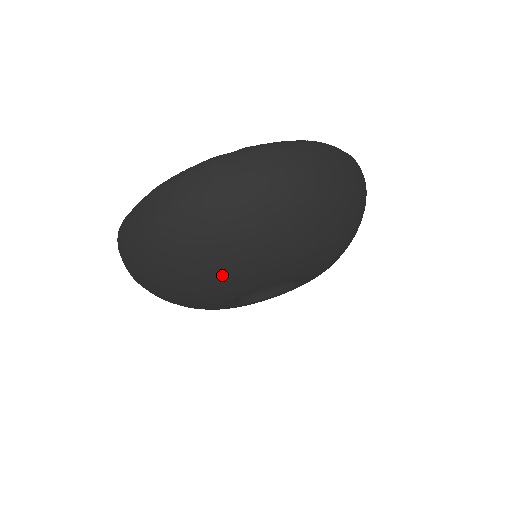
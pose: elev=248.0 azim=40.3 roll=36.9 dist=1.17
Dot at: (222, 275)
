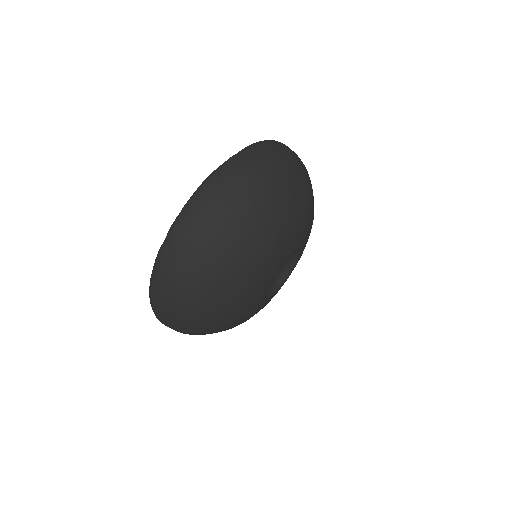
Dot at: (234, 306)
